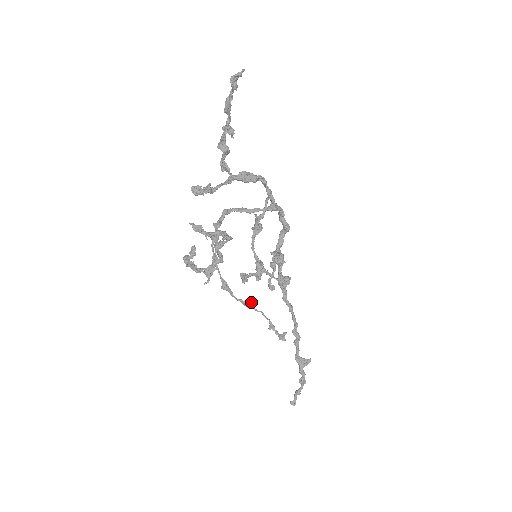
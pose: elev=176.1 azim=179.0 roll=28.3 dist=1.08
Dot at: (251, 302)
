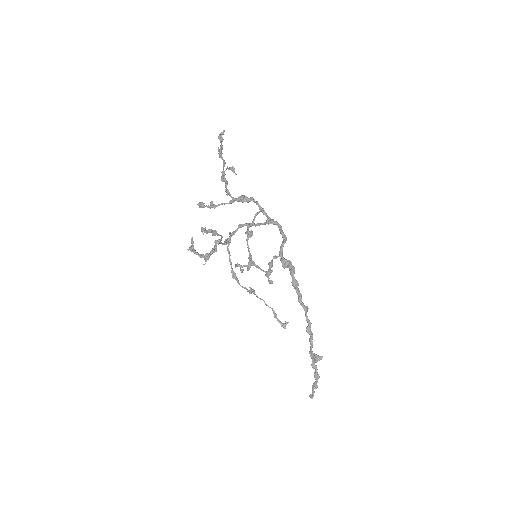
Dot at: (254, 291)
